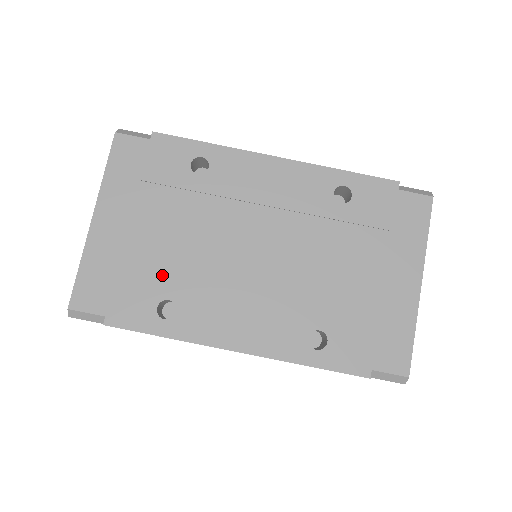
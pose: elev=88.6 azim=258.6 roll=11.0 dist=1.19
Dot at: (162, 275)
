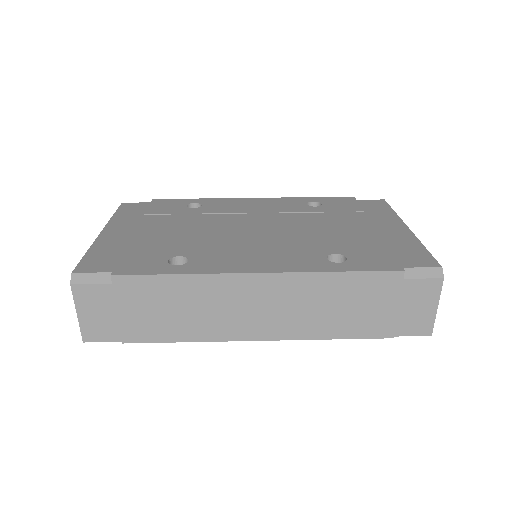
Dot at: (170, 247)
